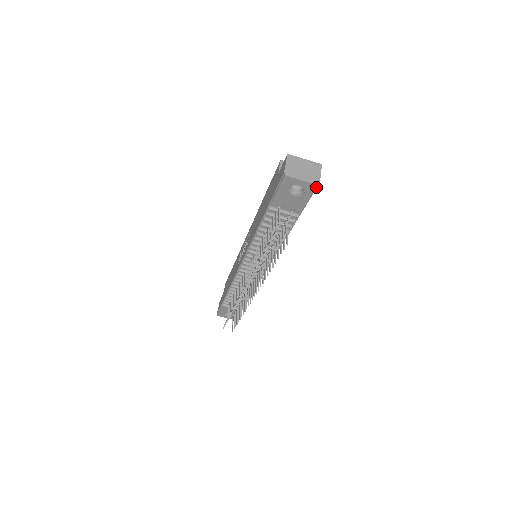
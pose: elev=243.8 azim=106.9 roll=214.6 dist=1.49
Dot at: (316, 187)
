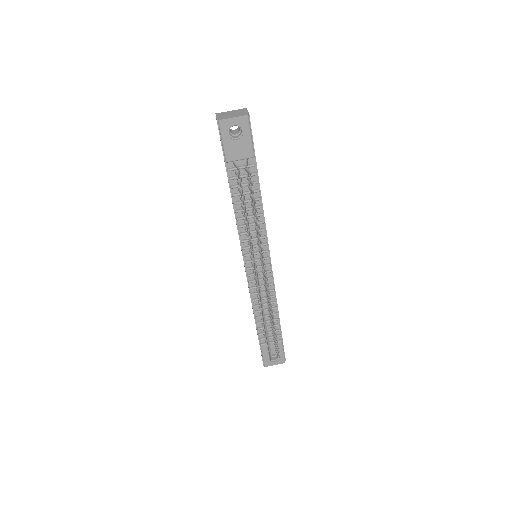
Dot at: (248, 119)
